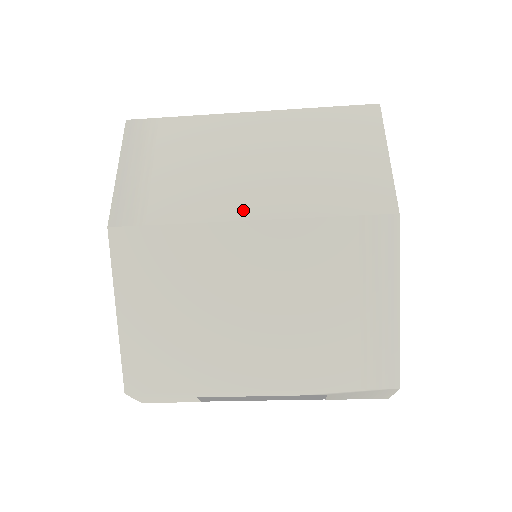
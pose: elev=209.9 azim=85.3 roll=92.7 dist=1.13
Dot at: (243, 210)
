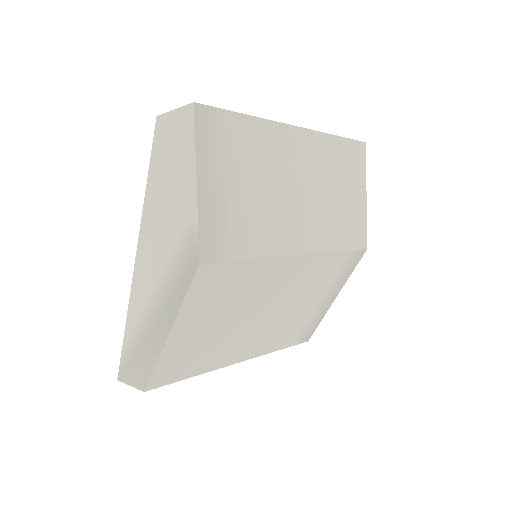
Dot at: (296, 244)
